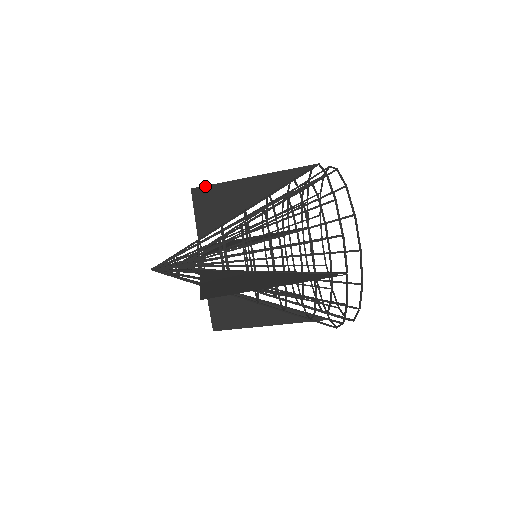
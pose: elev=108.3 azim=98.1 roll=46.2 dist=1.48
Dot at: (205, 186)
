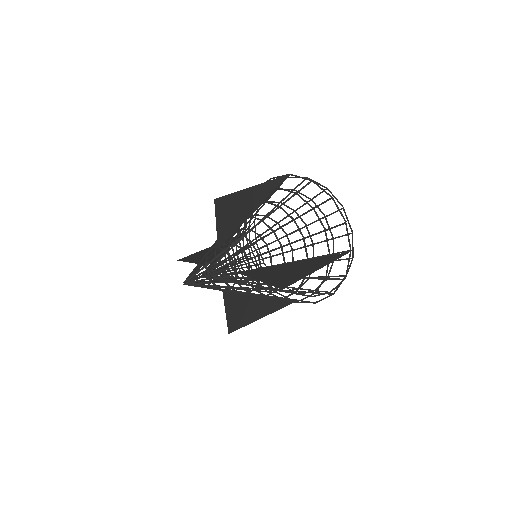
Dot at: (224, 196)
